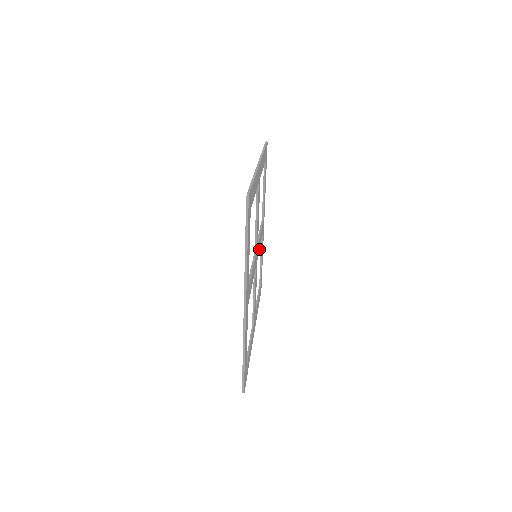
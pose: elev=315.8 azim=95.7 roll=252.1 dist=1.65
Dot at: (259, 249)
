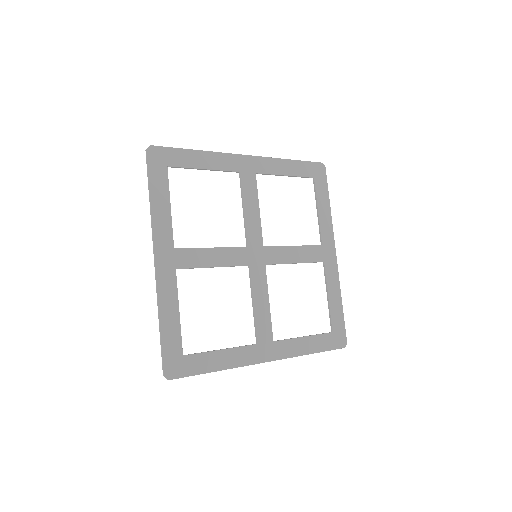
Dot at: (286, 263)
